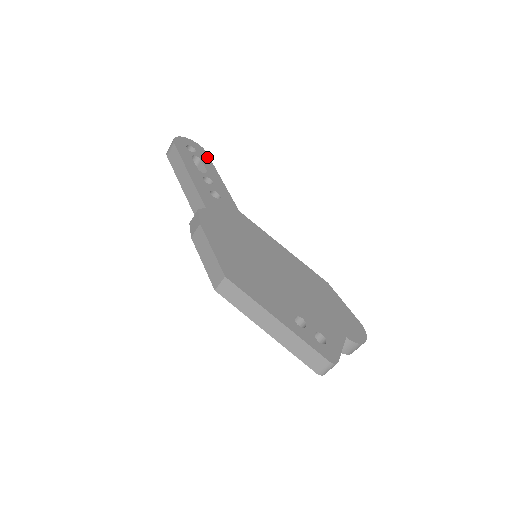
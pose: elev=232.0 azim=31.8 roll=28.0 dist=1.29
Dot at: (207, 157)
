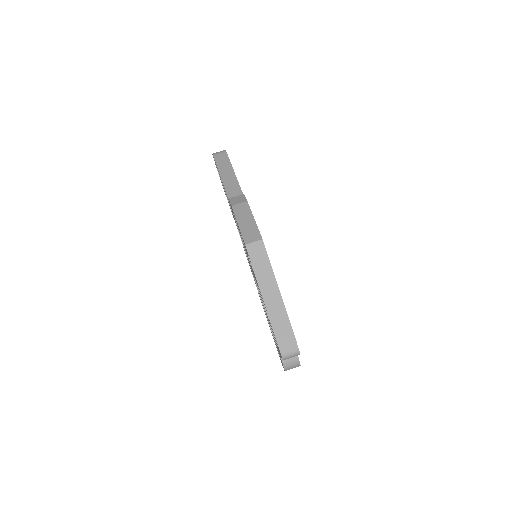
Dot at: occluded
